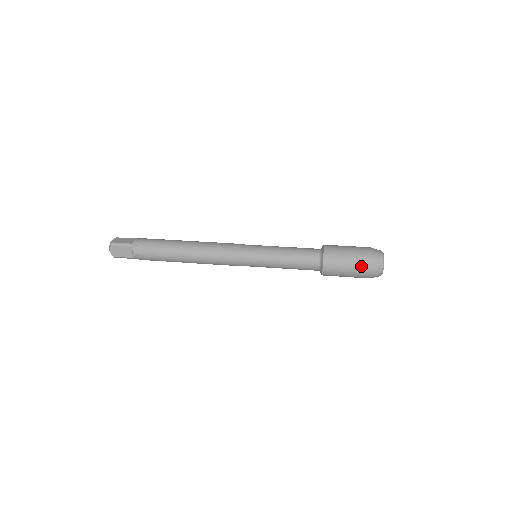
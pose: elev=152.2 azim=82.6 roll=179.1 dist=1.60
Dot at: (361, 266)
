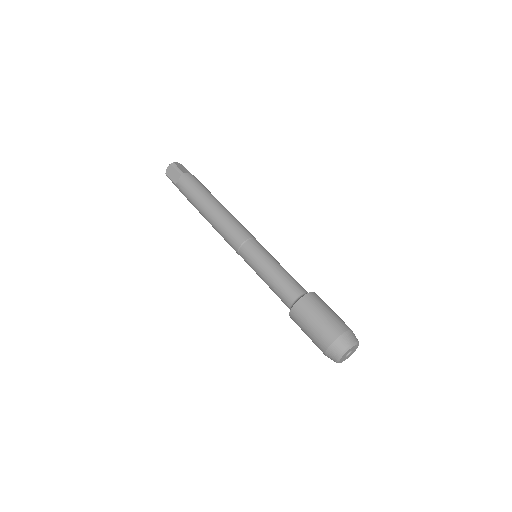
Dot at: (325, 333)
